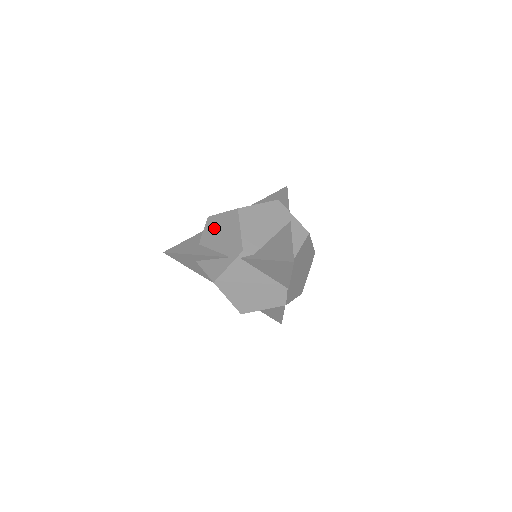
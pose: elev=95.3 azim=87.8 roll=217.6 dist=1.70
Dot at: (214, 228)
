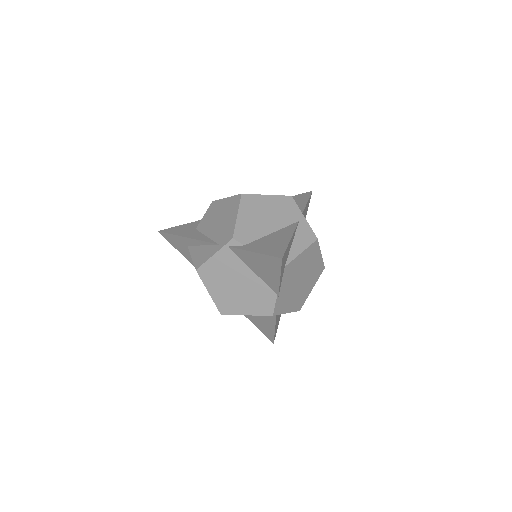
Dot at: (214, 213)
